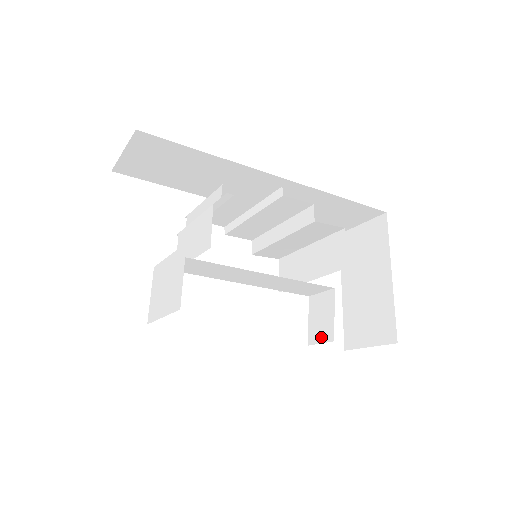
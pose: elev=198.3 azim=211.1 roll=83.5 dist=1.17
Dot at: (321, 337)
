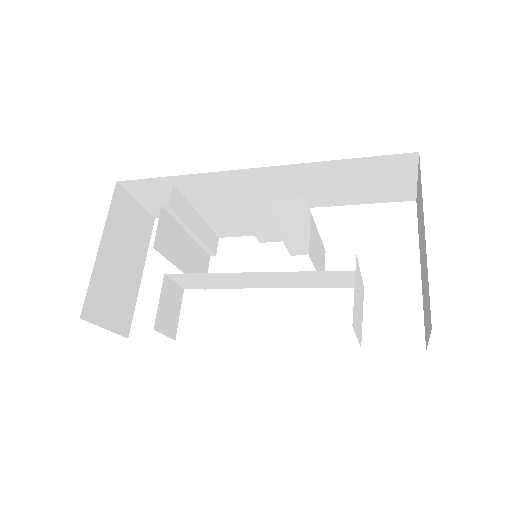
Dot at: (359, 335)
